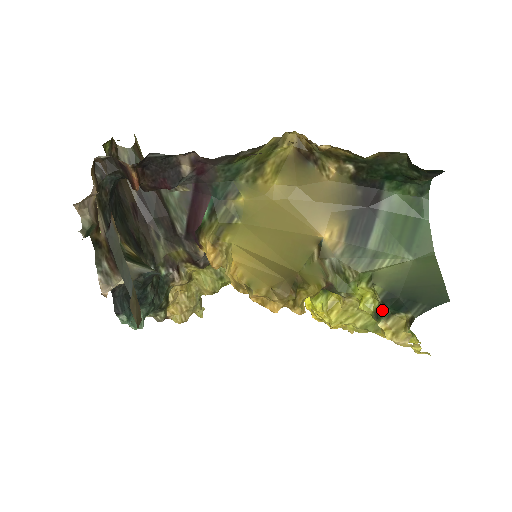
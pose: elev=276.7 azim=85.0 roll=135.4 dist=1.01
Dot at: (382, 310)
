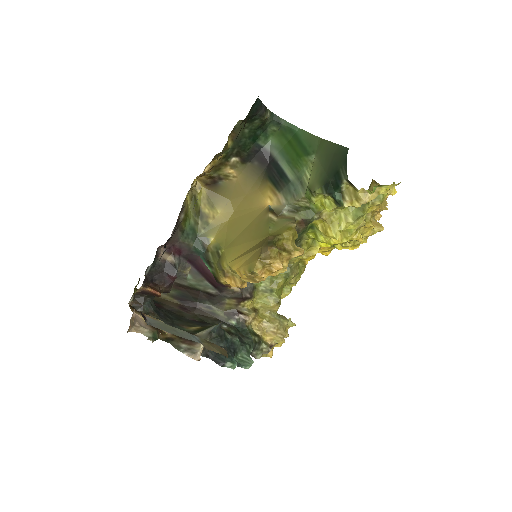
Dot at: (334, 198)
